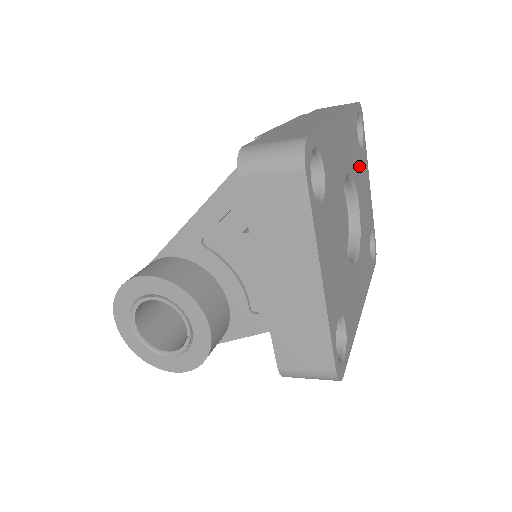
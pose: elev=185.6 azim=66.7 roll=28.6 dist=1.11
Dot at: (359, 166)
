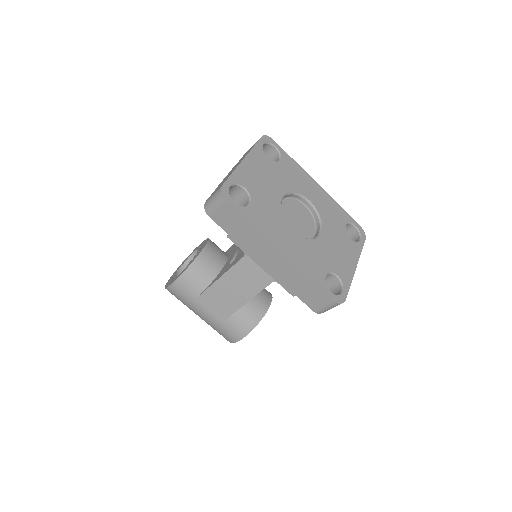
Dot at: (337, 232)
